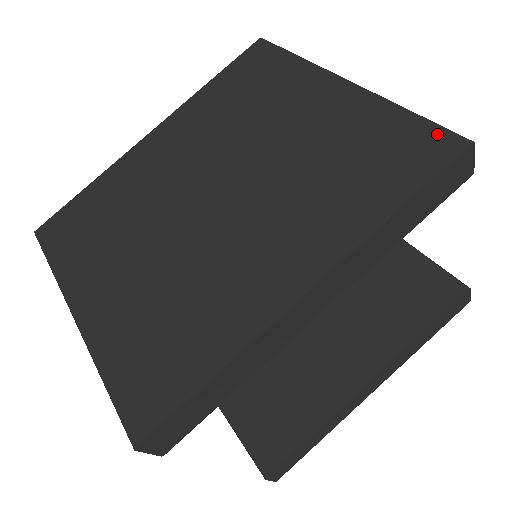
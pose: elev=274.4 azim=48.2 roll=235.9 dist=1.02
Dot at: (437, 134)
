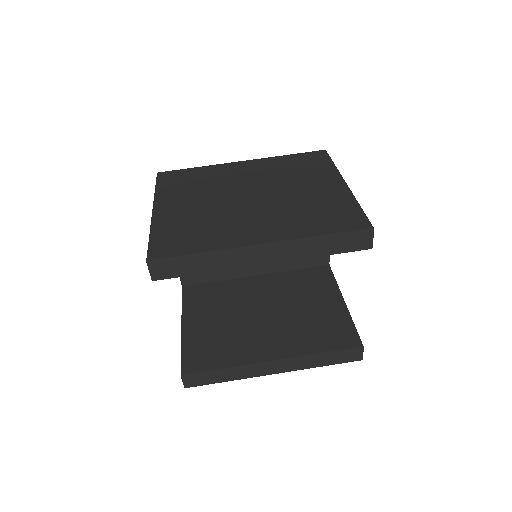
Dot at: (362, 219)
